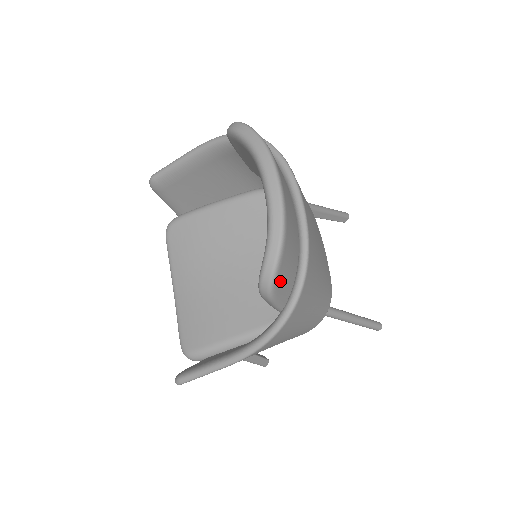
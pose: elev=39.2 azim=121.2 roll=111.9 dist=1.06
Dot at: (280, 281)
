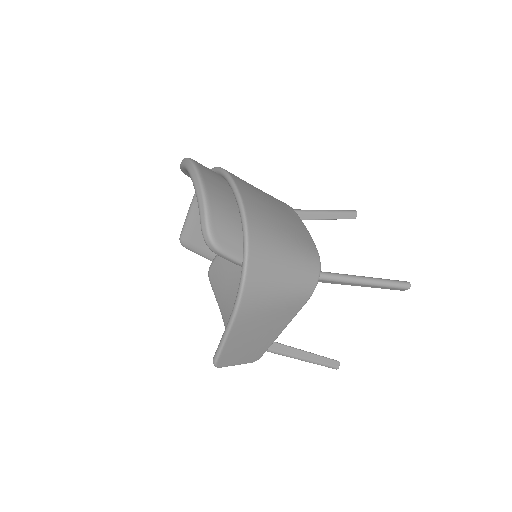
Dot at: (220, 236)
